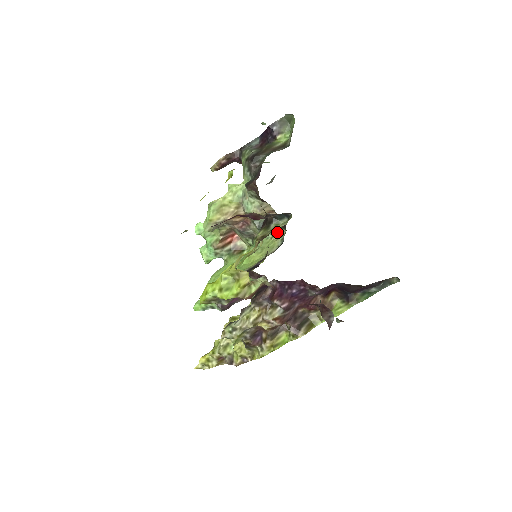
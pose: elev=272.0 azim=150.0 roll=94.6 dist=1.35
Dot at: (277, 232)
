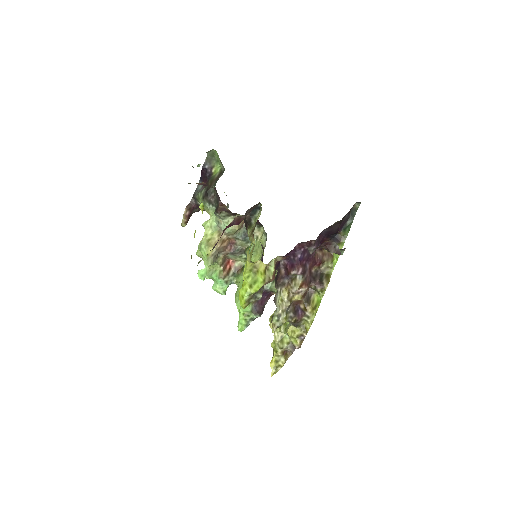
Dot at: (257, 233)
